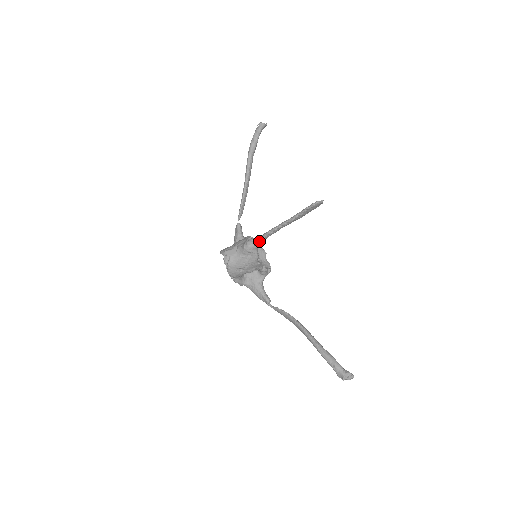
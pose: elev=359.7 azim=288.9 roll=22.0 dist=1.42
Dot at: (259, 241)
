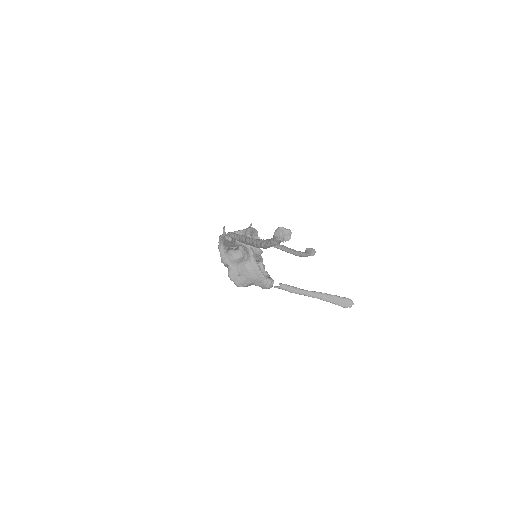
Dot at: (279, 287)
